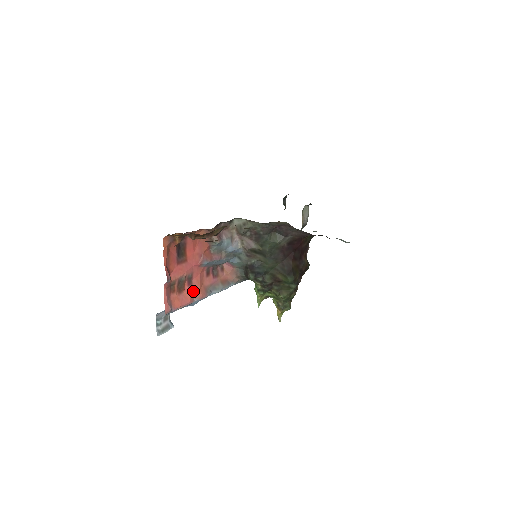
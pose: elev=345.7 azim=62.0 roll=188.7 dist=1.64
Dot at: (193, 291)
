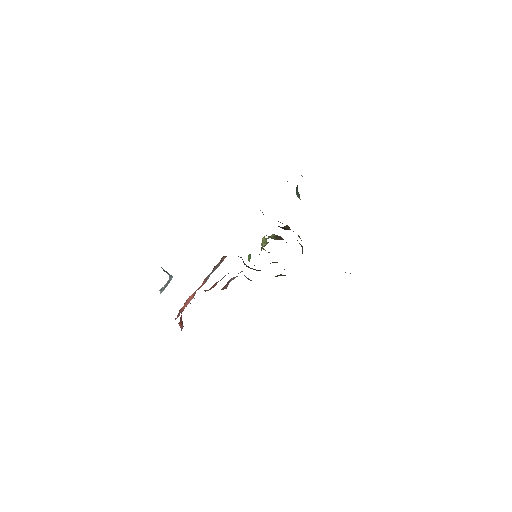
Dot at: (196, 290)
